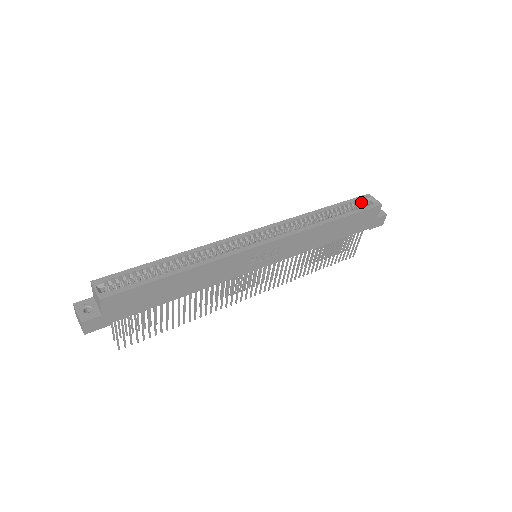
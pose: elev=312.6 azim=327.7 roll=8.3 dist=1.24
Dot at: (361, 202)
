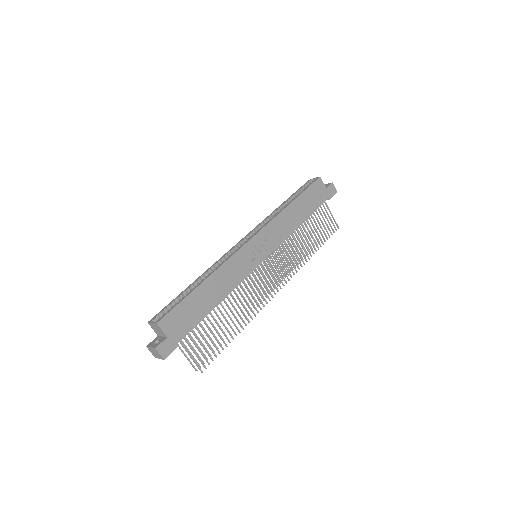
Dot at: (306, 186)
